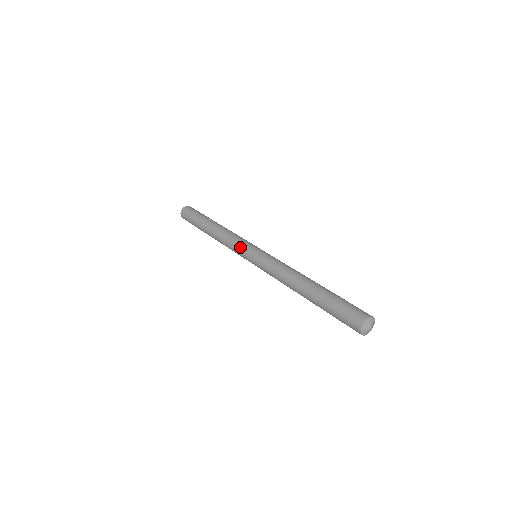
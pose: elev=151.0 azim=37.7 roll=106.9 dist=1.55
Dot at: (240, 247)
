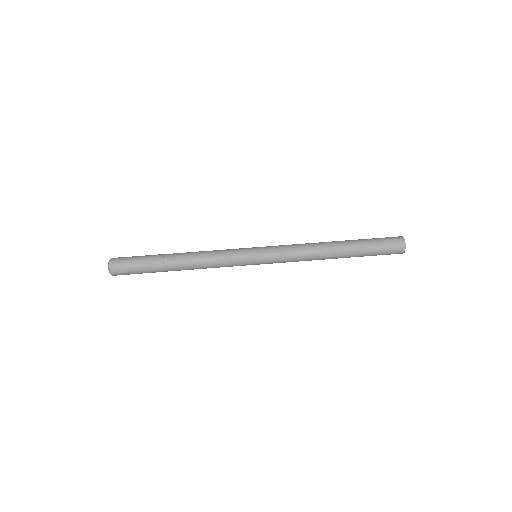
Dot at: occluded
